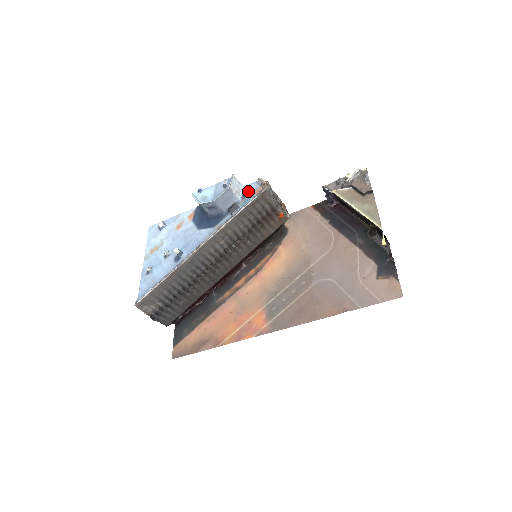
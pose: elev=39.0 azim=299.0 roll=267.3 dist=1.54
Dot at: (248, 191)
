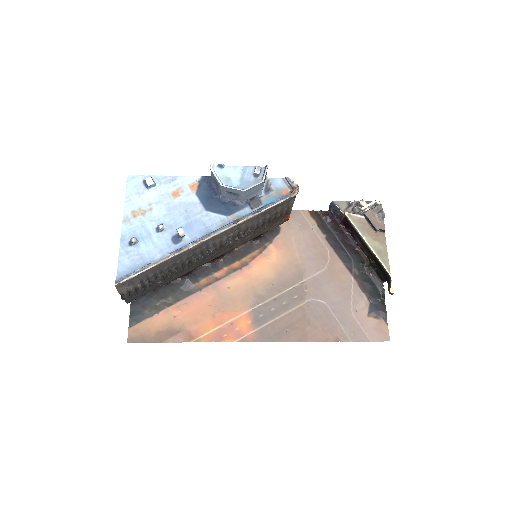
Dot at: (273, 186)
